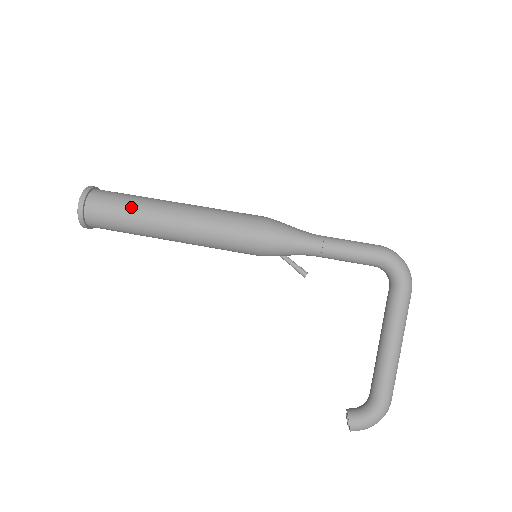
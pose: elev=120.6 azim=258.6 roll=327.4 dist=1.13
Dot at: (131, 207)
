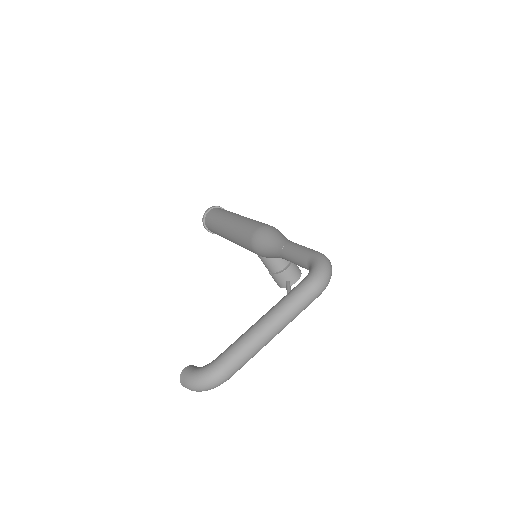
Dot at: (224, 212)
